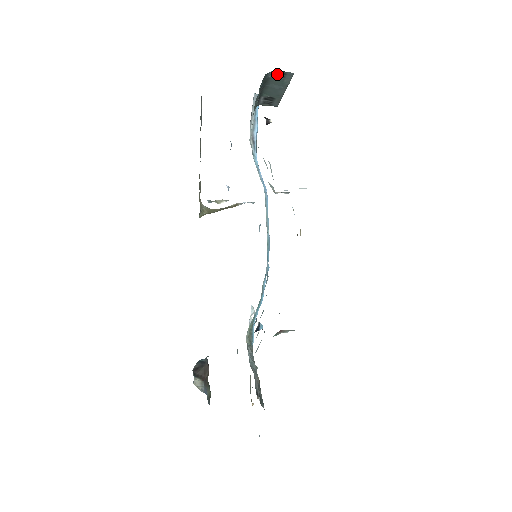
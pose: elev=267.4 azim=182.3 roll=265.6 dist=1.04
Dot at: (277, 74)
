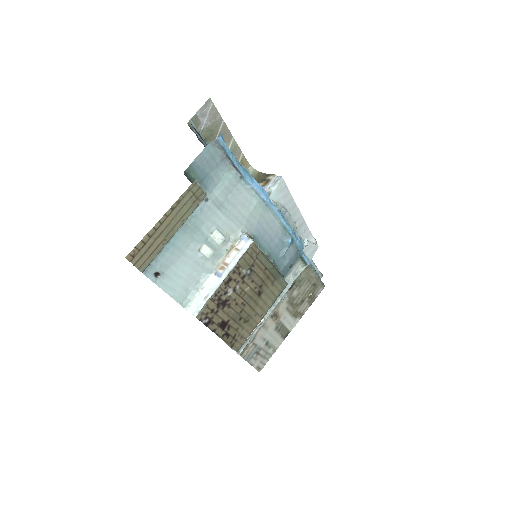
Dot at: occluded
